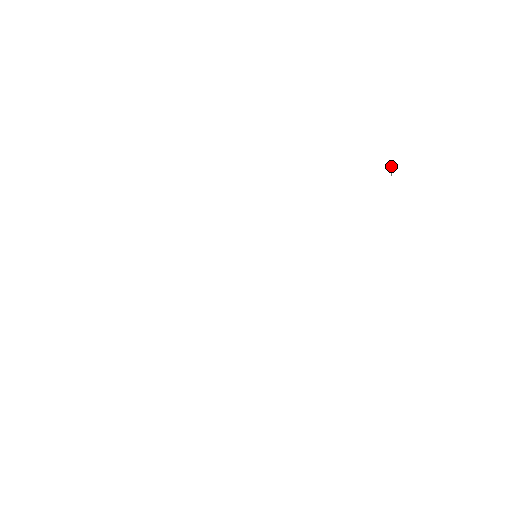
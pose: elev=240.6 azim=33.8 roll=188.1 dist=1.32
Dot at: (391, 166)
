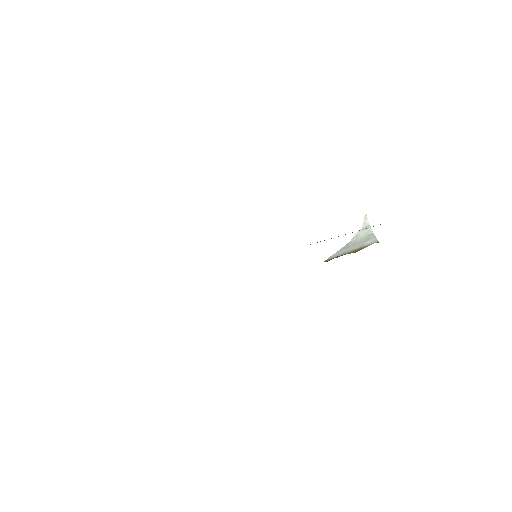
Dot at: (365, 218)
